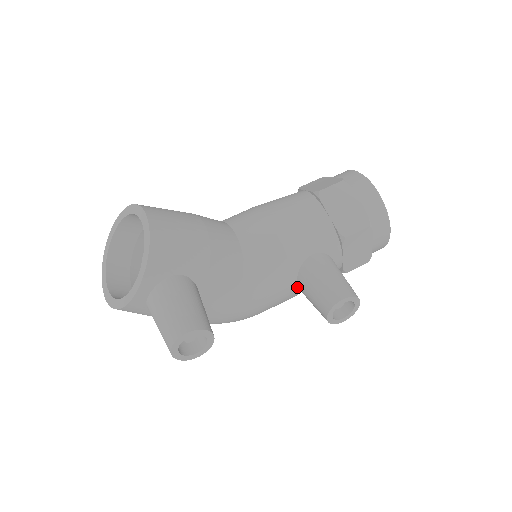
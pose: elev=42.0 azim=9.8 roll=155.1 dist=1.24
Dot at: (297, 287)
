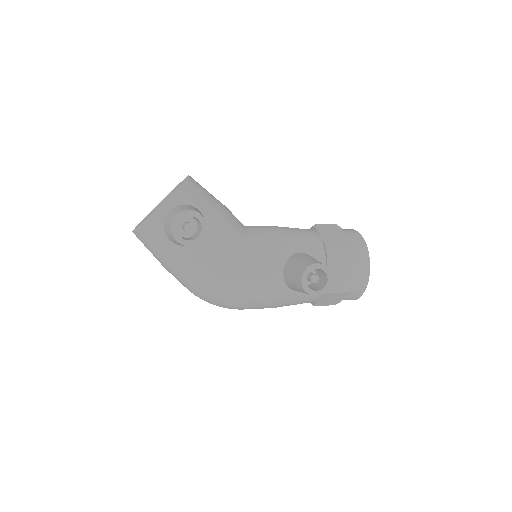
Dot at: (283, 277)
